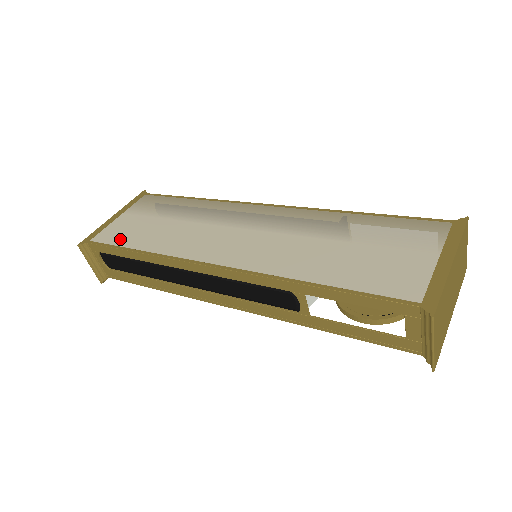
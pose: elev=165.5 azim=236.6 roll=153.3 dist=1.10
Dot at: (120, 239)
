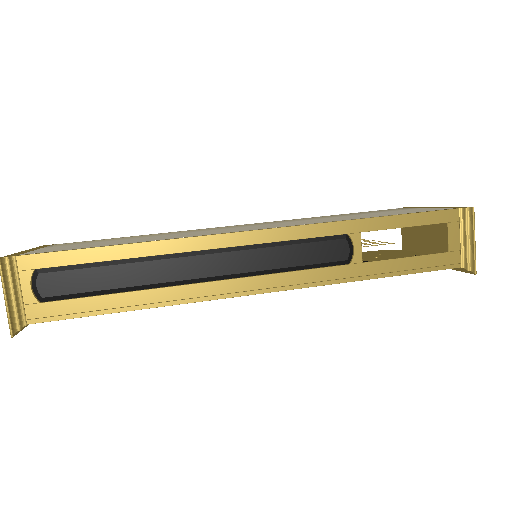
Dot at: (77, 247)
